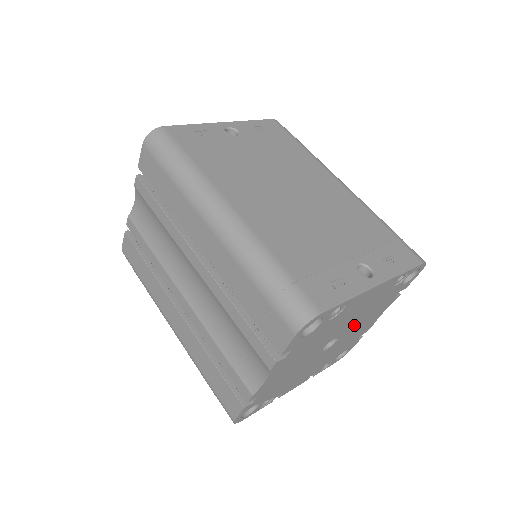
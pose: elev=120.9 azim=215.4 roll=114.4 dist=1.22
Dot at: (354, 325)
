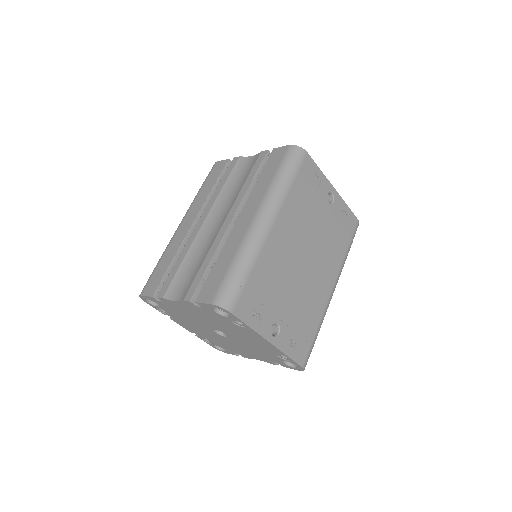
Dot at: (241, 343)
